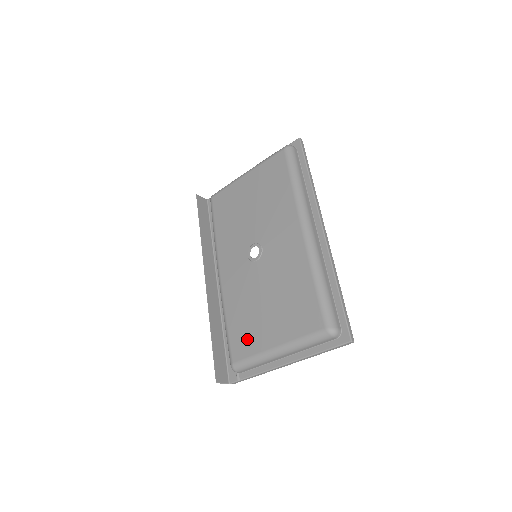
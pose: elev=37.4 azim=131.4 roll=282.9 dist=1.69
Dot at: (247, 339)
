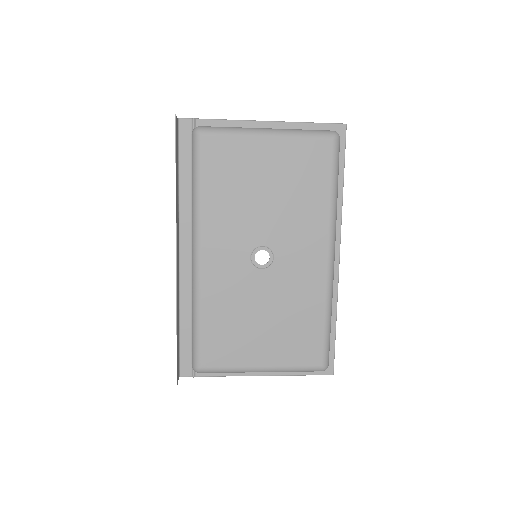
Dot at: (227, 349)
